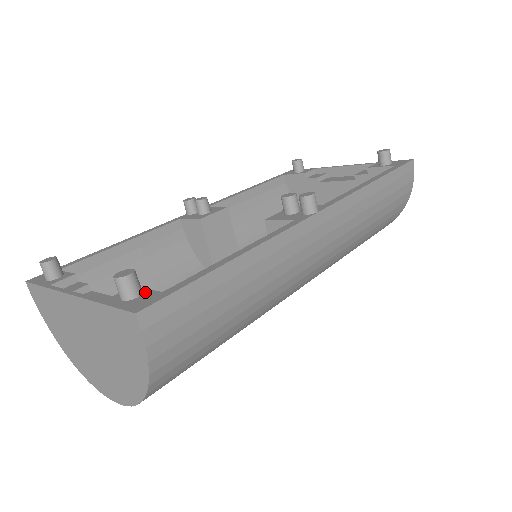
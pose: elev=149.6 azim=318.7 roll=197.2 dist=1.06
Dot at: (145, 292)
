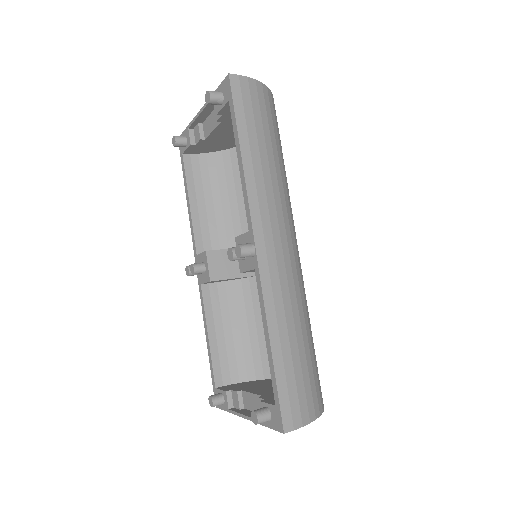
Dot at: (269, 408)
